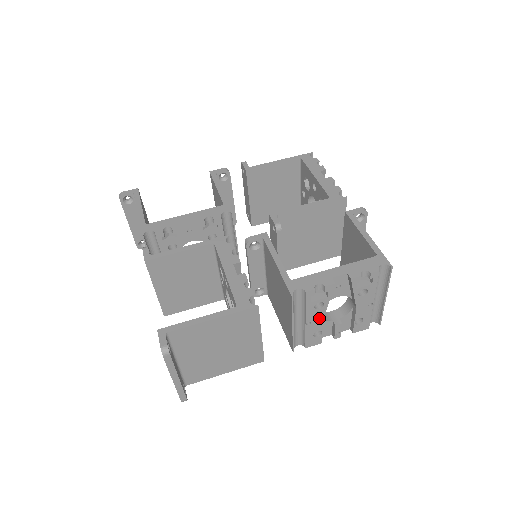
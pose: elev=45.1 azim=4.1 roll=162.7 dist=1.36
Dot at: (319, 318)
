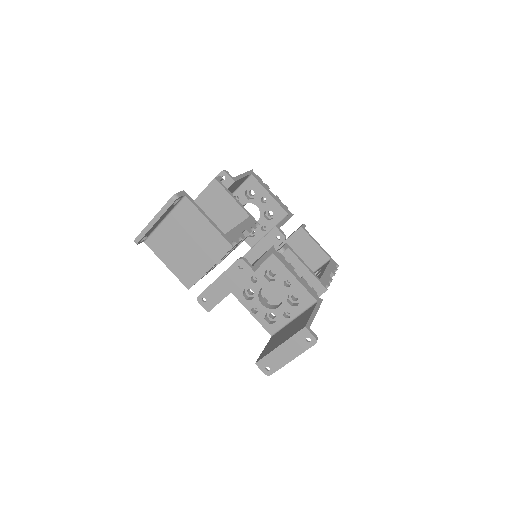
Dot at: occluded
